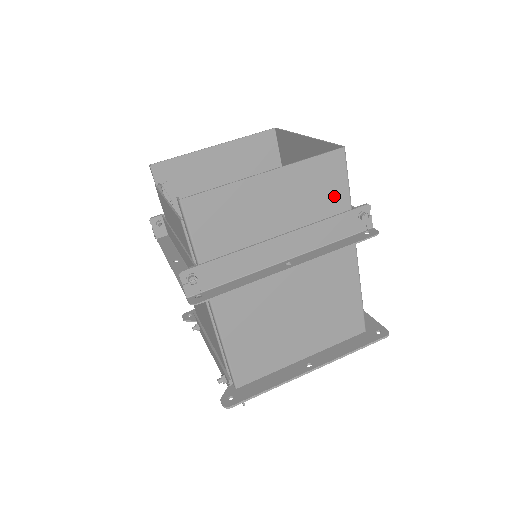
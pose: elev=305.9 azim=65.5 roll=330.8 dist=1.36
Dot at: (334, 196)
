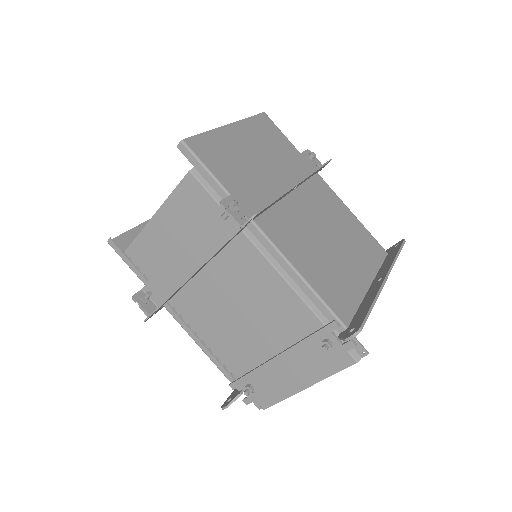
Dot at: (283, 144)
